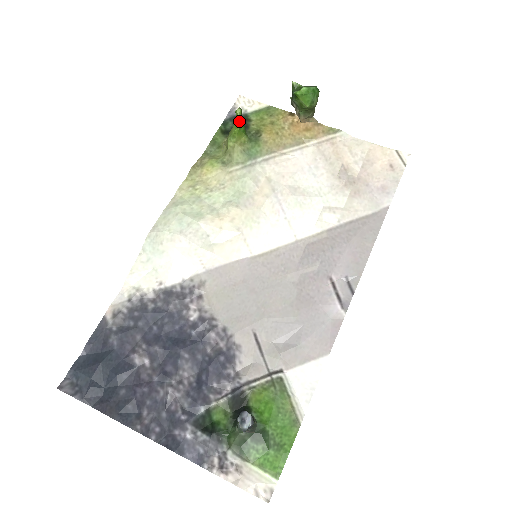
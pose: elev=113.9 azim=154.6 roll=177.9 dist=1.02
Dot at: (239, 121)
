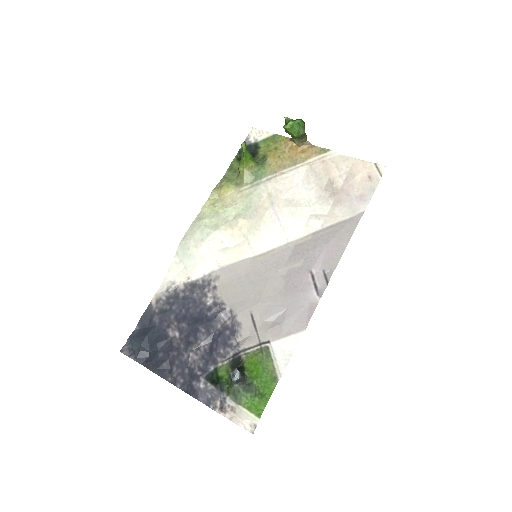
Dot at: (245, 152)
